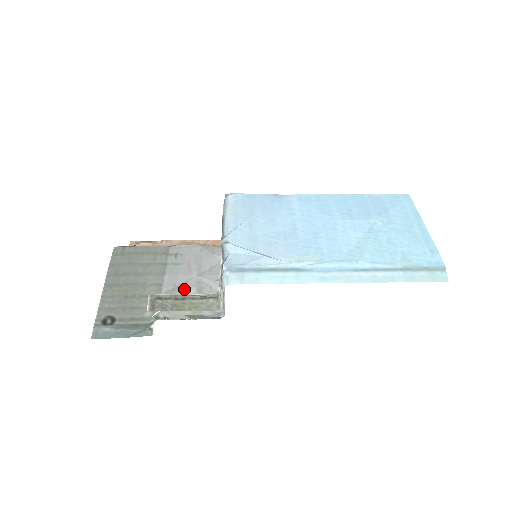
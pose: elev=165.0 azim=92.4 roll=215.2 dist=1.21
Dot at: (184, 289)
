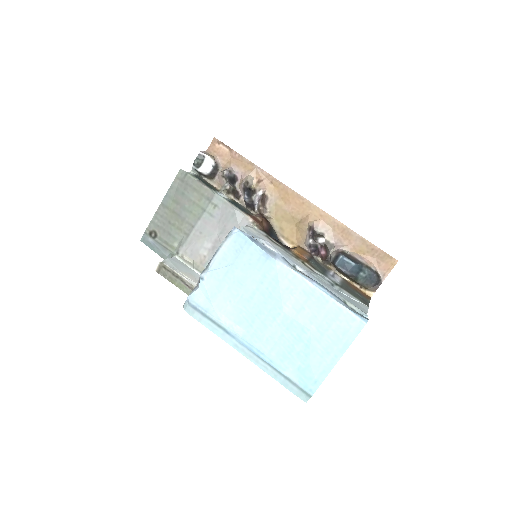
Dot at: (204, 241)
